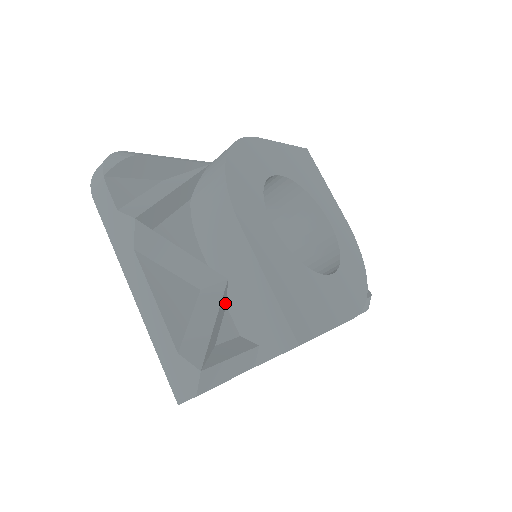
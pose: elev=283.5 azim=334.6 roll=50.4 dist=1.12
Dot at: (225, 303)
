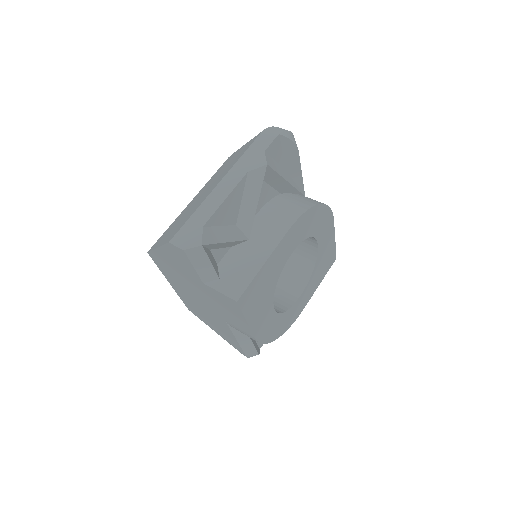
Dot at: (233, 245)
